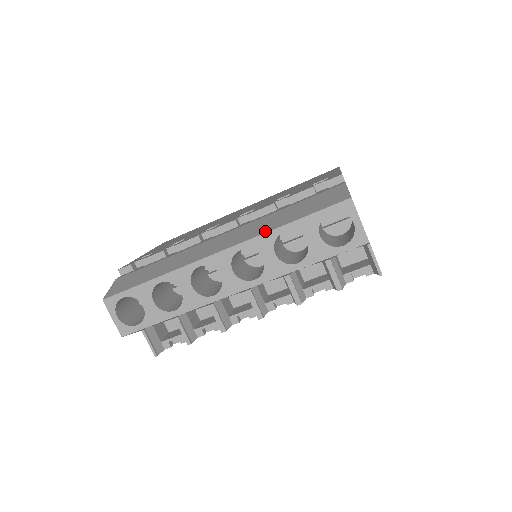
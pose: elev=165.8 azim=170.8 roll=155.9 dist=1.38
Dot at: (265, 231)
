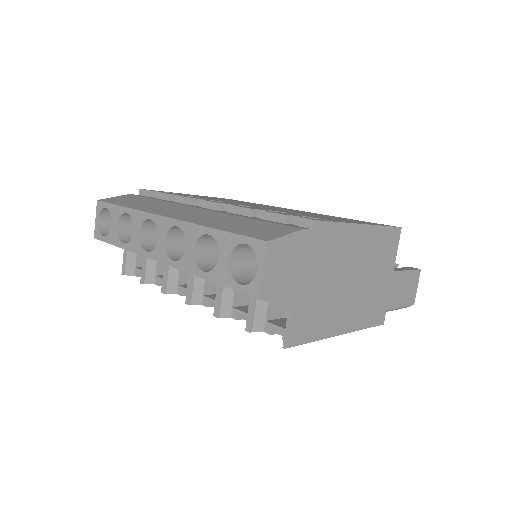
Dot at: (200, 223)
